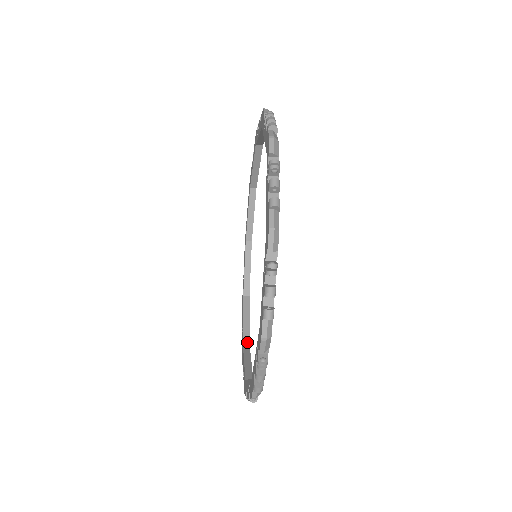
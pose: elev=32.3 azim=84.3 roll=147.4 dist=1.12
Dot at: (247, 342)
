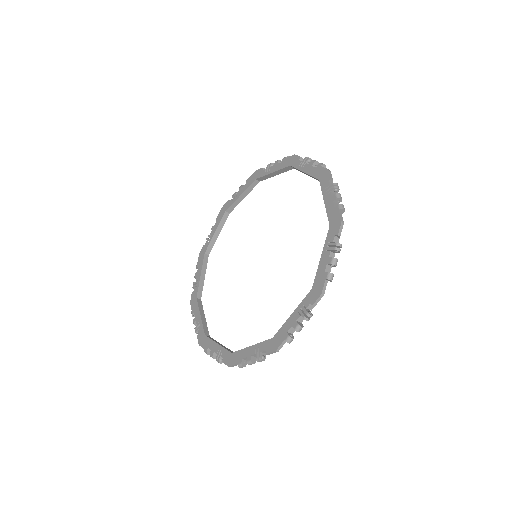
Dot at: (207, 333)
